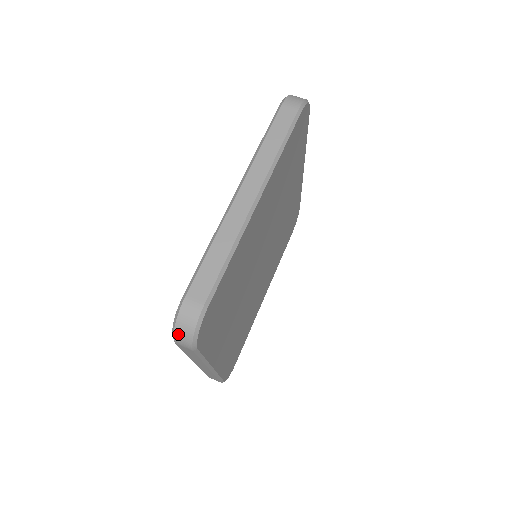
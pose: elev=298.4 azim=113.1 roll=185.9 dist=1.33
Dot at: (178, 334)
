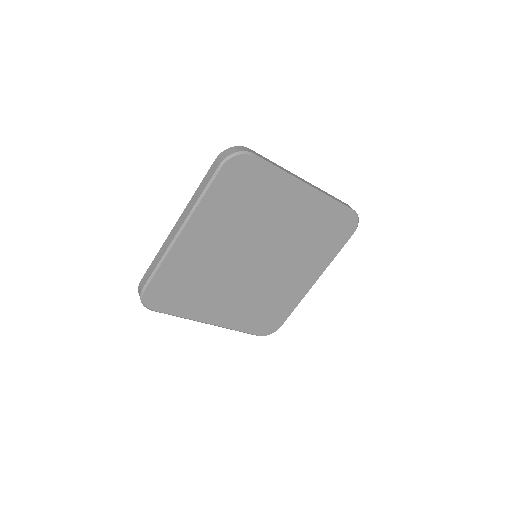
Dot at: occluded
